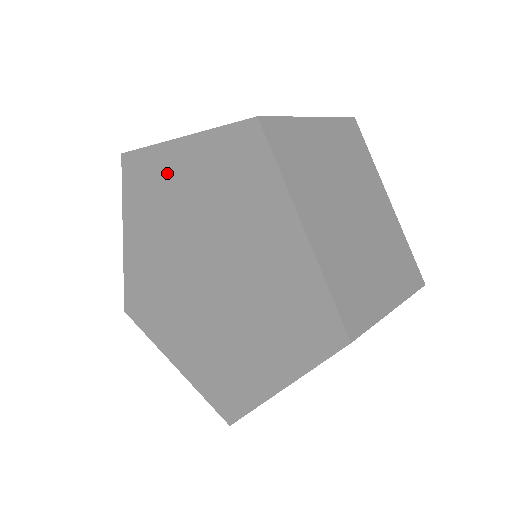
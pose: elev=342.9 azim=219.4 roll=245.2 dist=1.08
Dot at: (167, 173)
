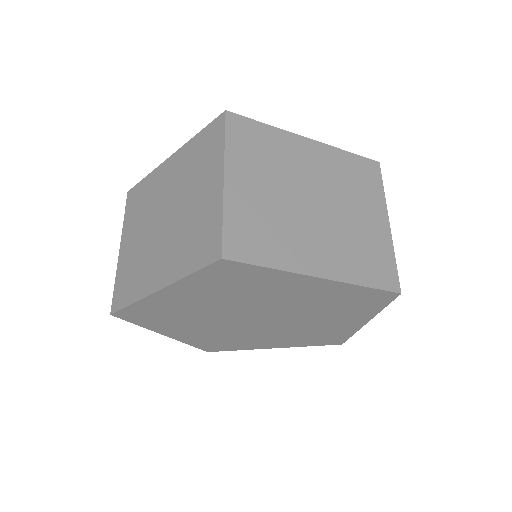
Dot at: (168, 305)
